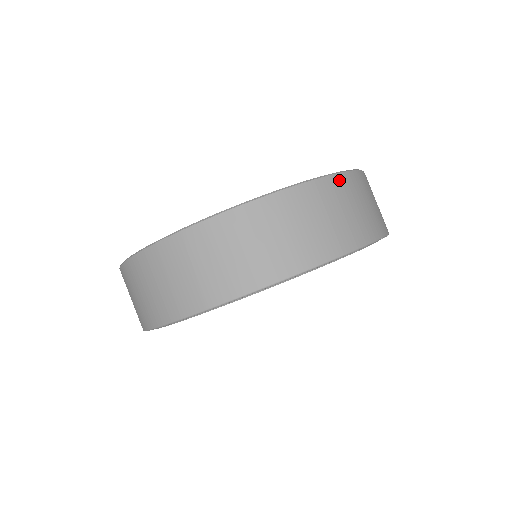
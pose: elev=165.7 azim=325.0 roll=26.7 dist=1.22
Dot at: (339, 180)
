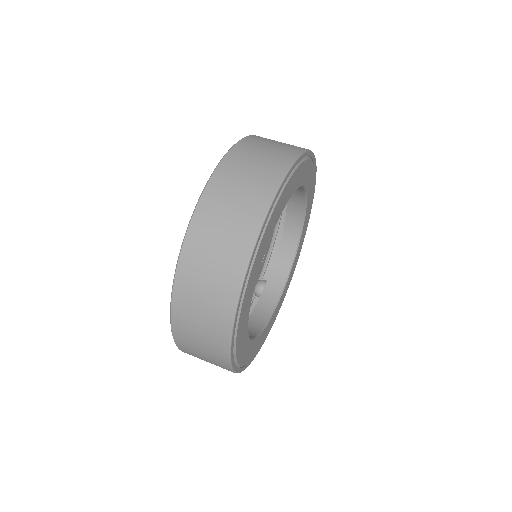
Dot at: occluded
